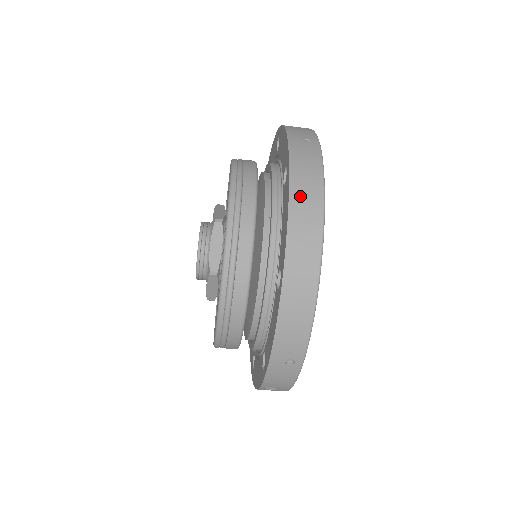
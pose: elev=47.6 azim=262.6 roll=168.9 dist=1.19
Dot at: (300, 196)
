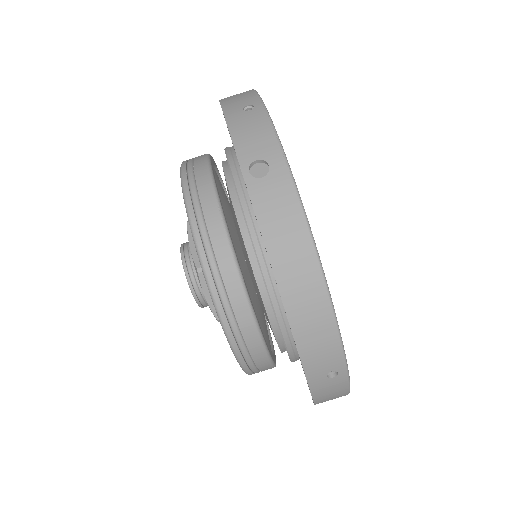
Dot at: occluded
